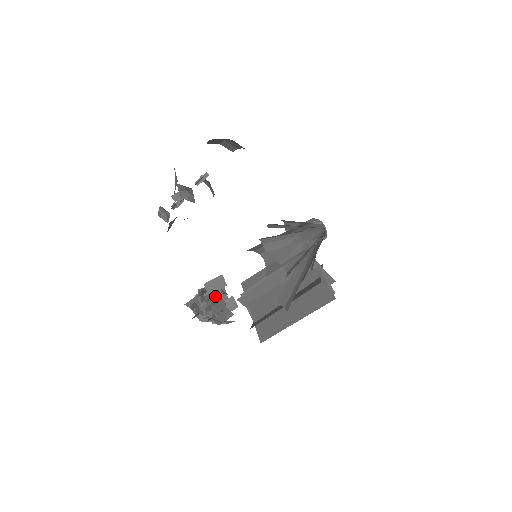
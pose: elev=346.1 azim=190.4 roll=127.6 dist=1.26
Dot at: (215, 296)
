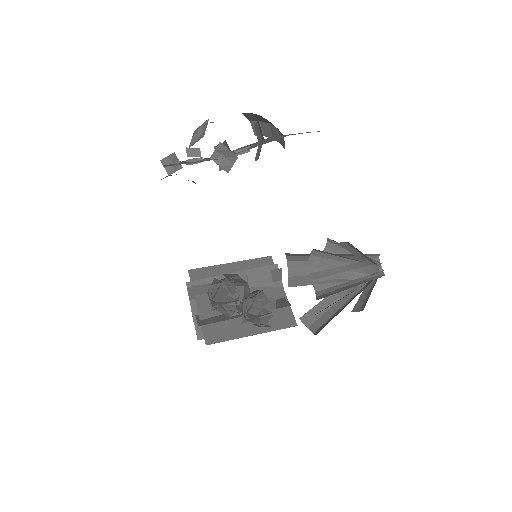
Dot at: (244, 289)
